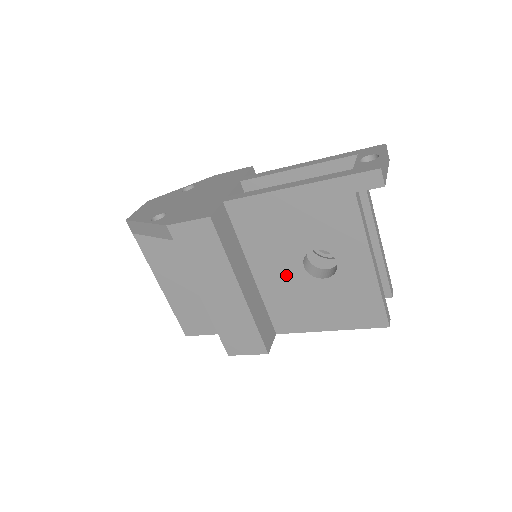
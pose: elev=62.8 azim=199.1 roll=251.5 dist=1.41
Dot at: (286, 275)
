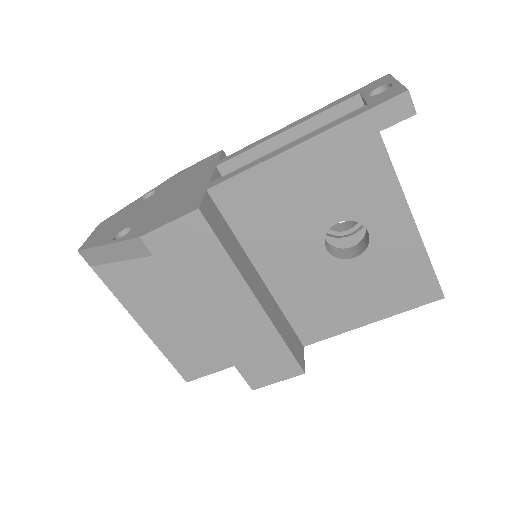
Dot at: (305, 267)
